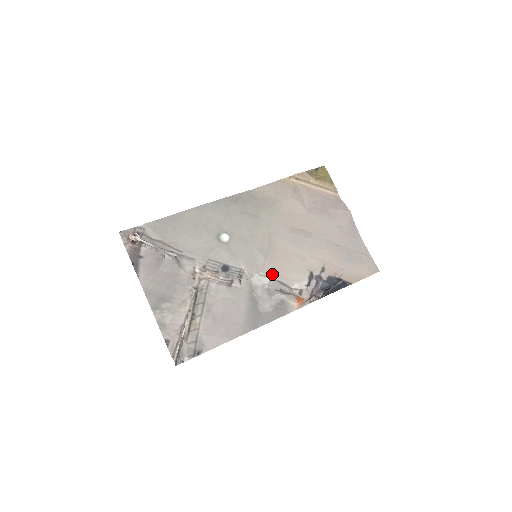
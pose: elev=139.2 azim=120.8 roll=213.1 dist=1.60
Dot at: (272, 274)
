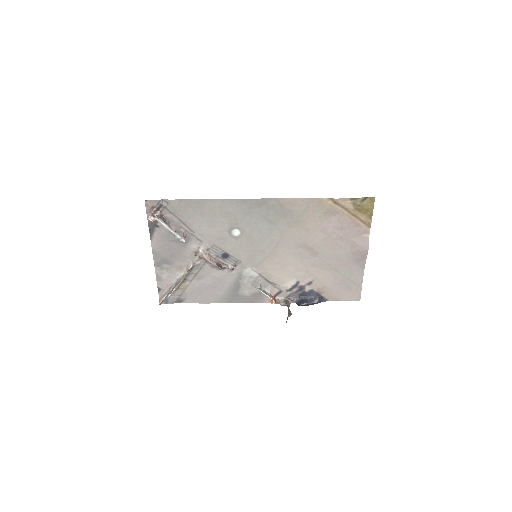
Dot at: (263, 272)
